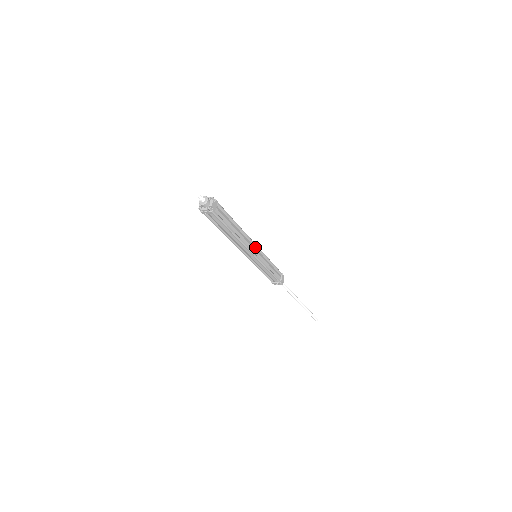
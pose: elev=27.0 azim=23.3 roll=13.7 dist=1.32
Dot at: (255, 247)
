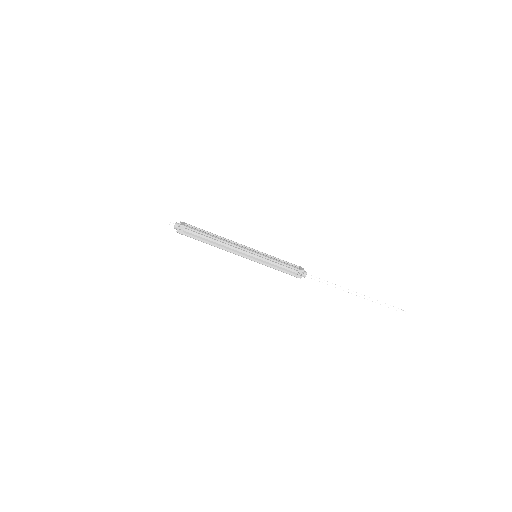
Dot at: (247, 248)
